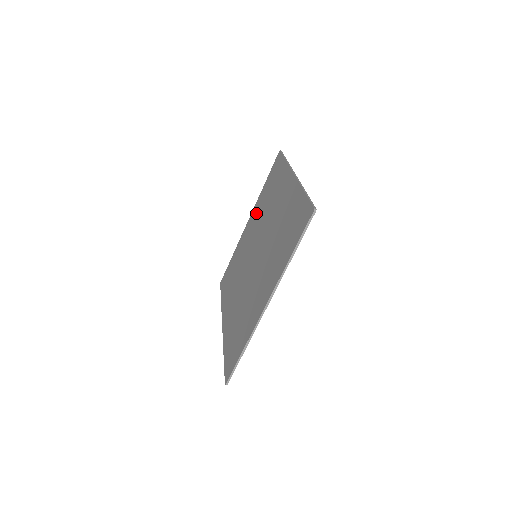
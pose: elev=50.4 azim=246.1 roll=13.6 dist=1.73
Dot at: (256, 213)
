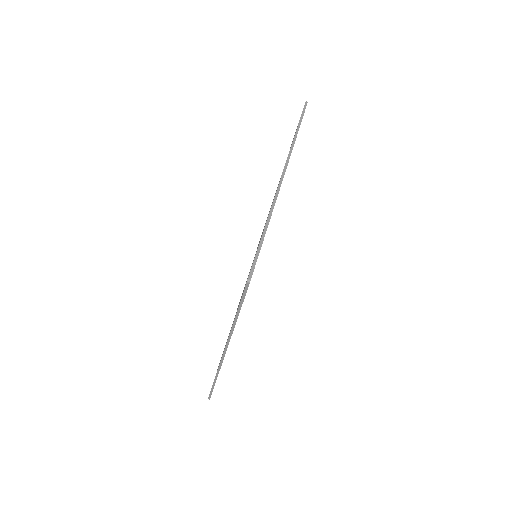
Dot at: occluded
